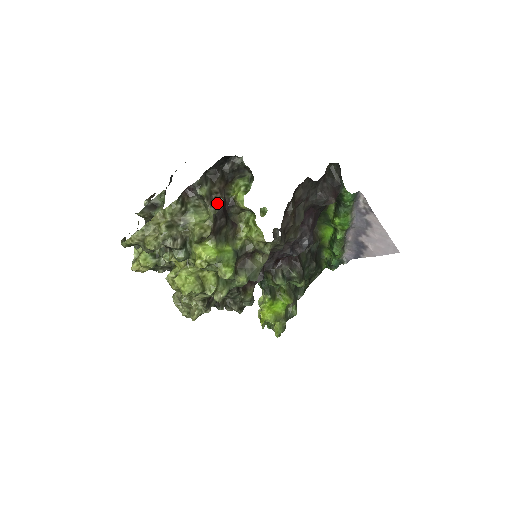
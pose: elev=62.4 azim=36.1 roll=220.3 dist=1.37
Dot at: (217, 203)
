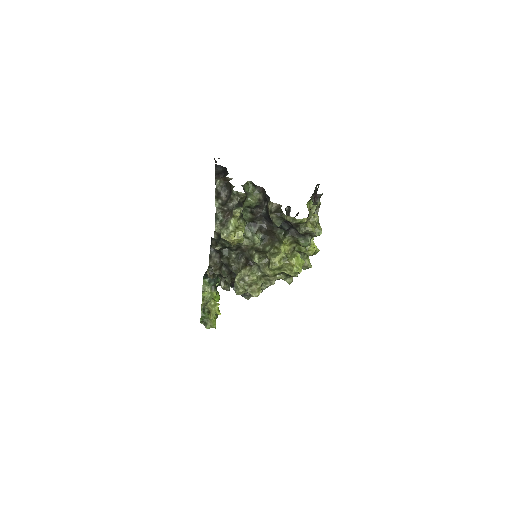
Dot at: occluded
